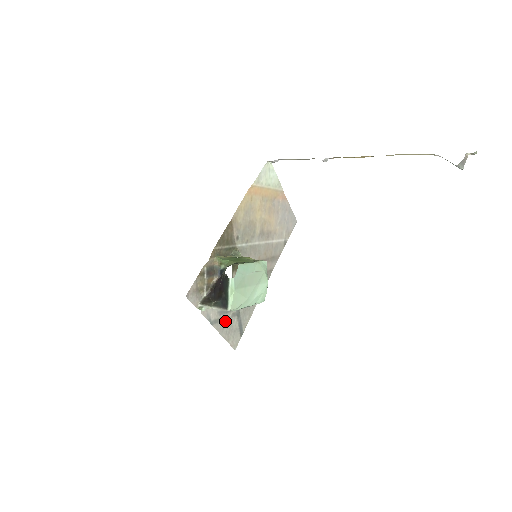
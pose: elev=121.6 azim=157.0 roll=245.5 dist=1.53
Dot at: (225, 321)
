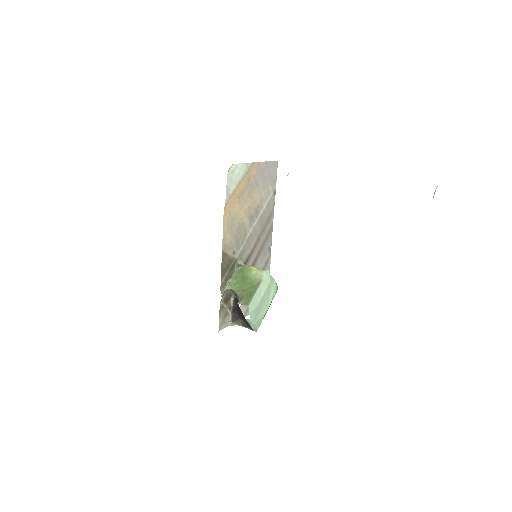
Dot at: occluded
